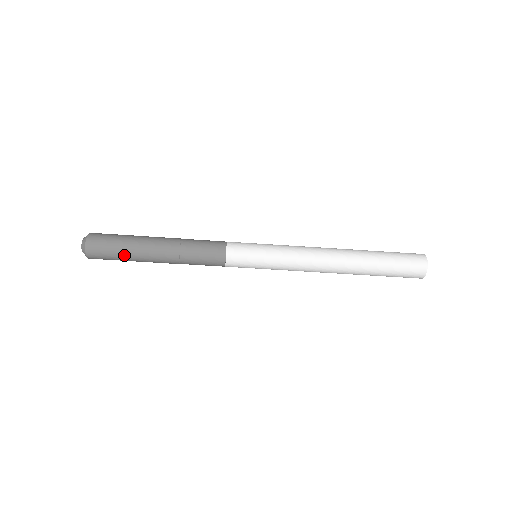
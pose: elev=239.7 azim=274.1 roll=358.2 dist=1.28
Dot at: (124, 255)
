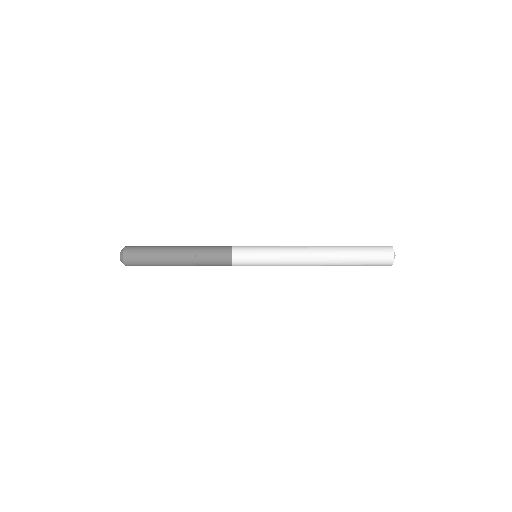
Dot at: occluded
